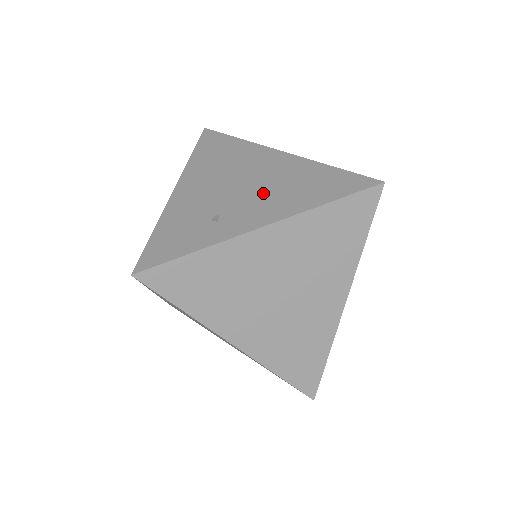
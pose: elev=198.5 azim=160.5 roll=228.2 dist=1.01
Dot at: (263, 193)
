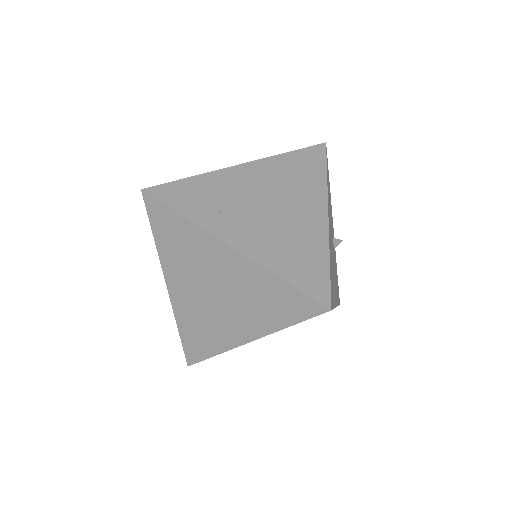
Dot at: (268, 227)
